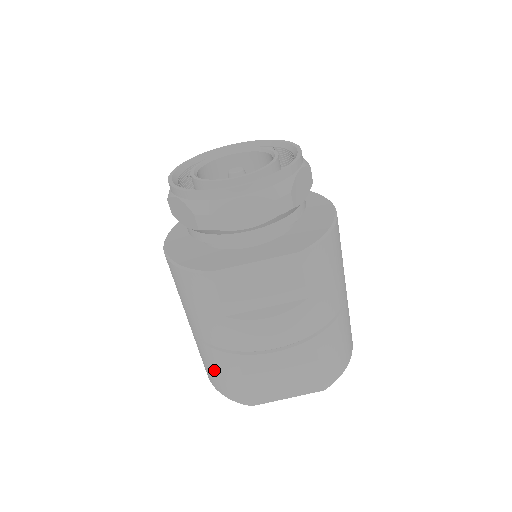
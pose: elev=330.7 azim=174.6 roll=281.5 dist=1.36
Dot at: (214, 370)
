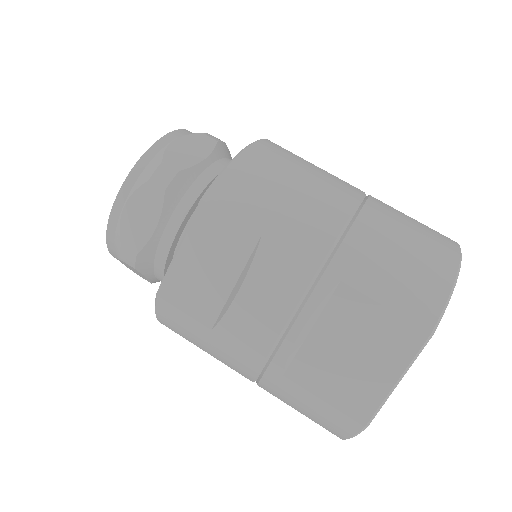
Dot at: (299, 411)
